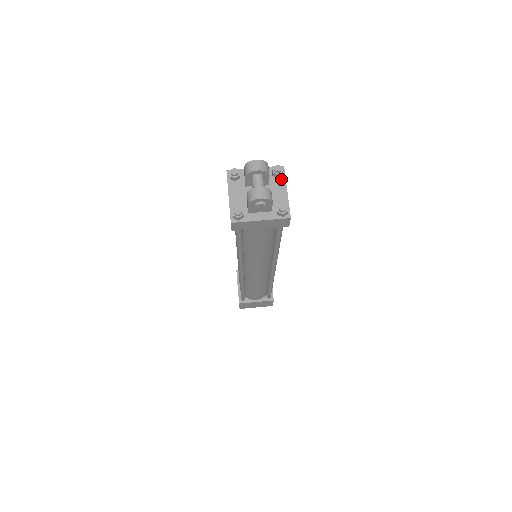
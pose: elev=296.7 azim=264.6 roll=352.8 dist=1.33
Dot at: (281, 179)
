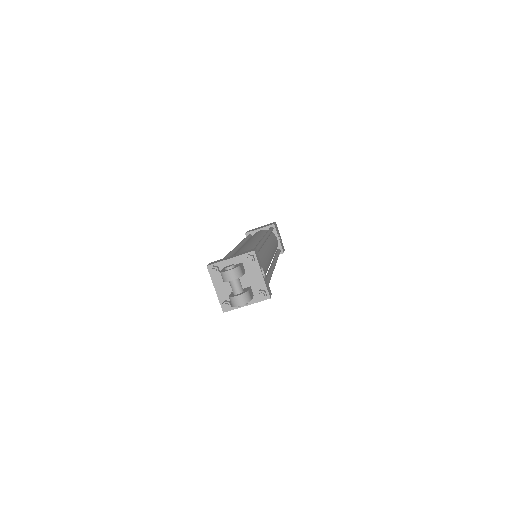
Dot at: (255, 264)
